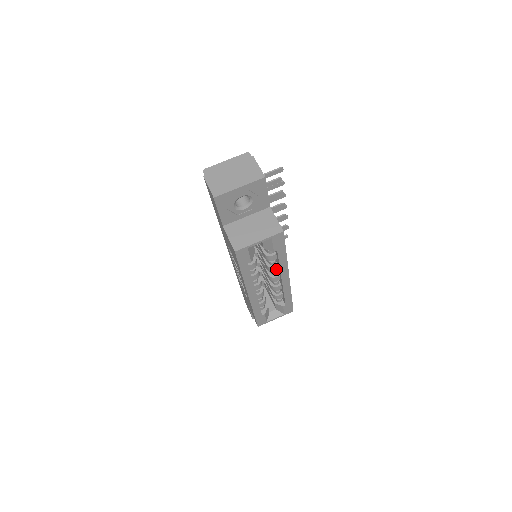
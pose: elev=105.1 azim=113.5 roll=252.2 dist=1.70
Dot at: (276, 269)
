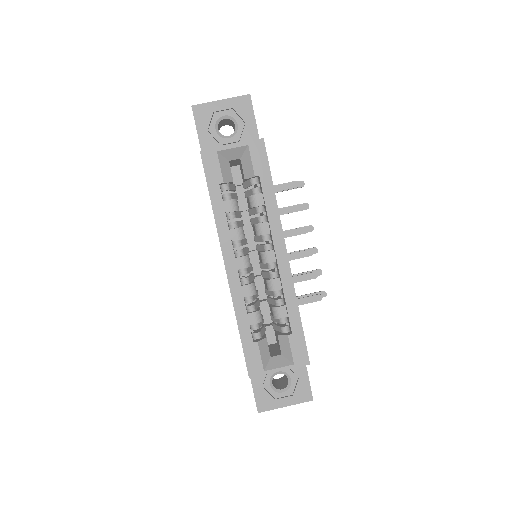
Dot at: (266, 231)
